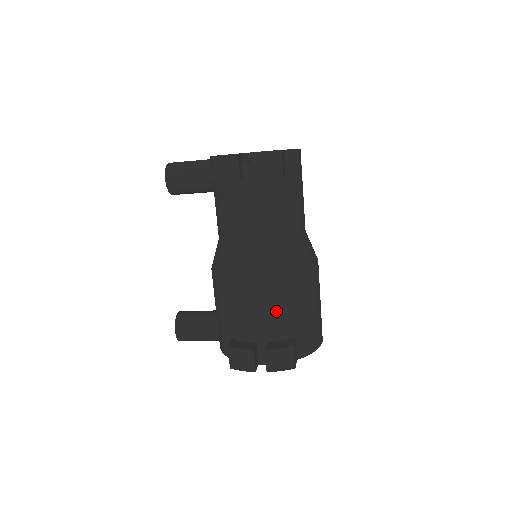
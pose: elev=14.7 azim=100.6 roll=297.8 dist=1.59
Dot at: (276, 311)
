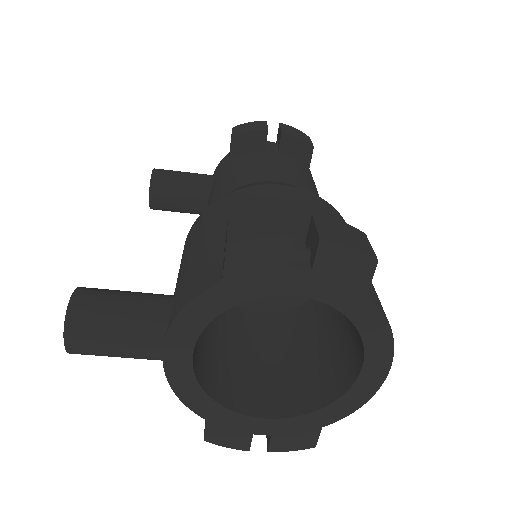
Dot at: occluded
